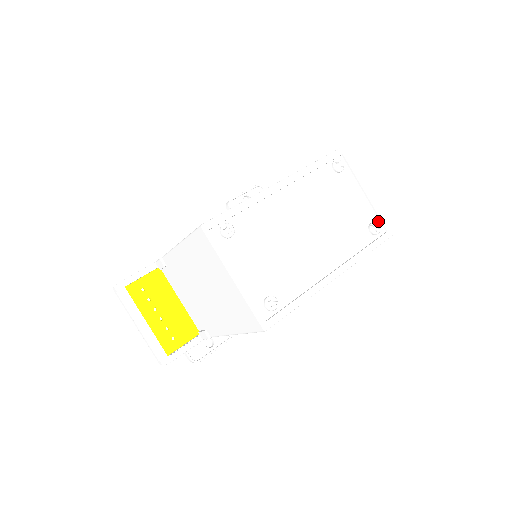
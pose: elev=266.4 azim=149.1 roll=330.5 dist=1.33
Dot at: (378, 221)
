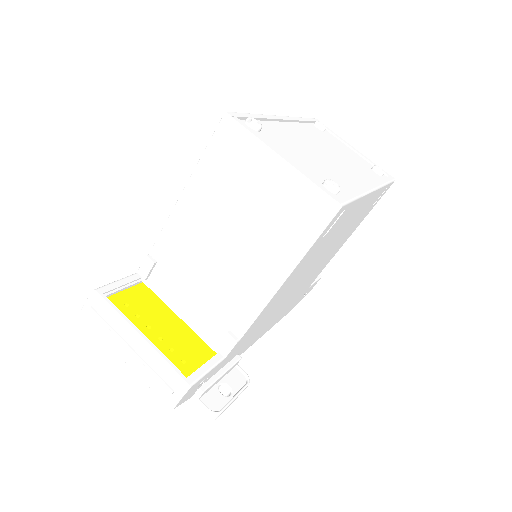
Dot at: occluded
